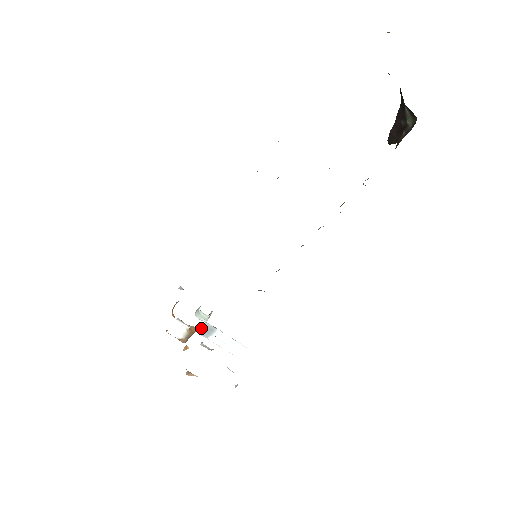
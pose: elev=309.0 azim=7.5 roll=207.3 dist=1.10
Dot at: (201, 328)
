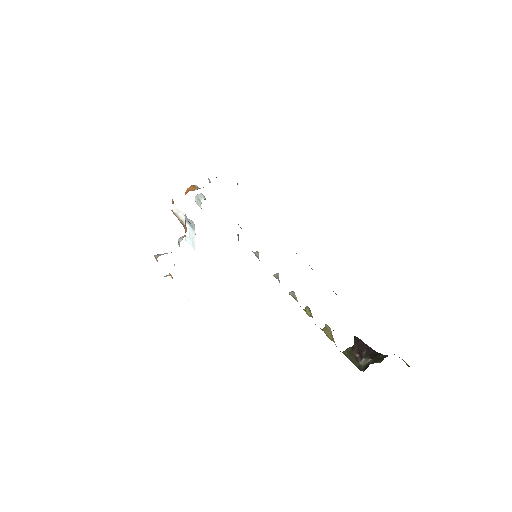
Dot at: (189, 219)
